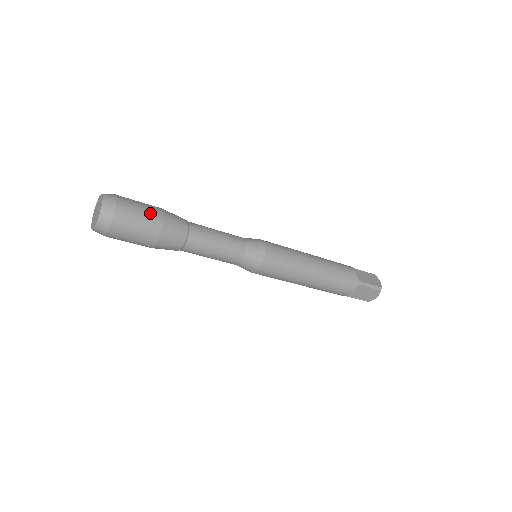
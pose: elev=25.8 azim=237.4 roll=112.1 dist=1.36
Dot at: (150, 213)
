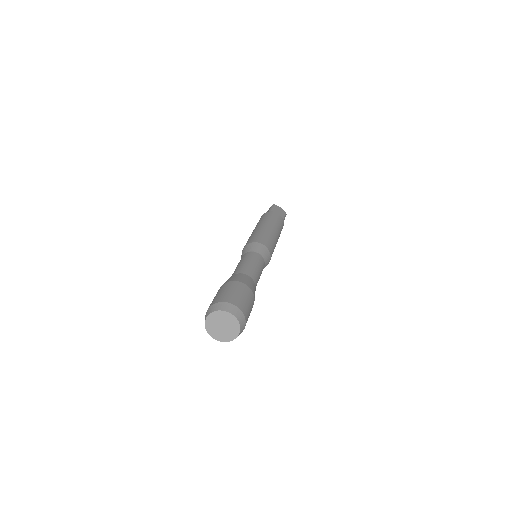
Dot at: occluded
